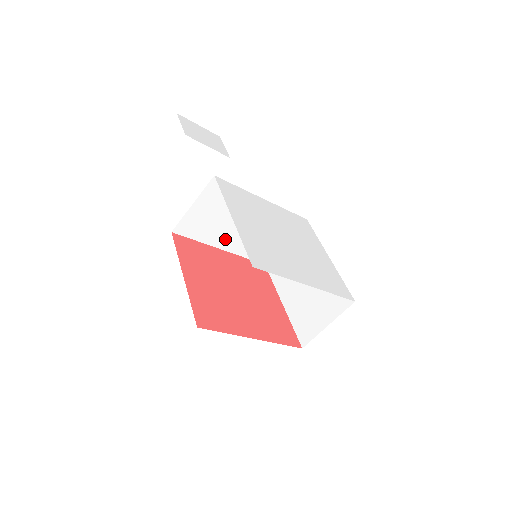
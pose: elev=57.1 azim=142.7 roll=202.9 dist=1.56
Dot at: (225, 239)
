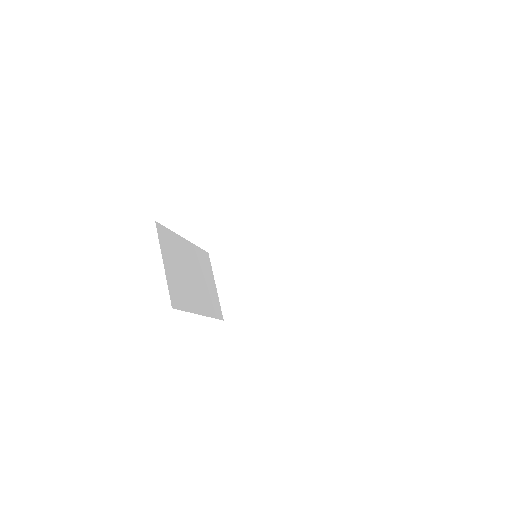
Dot at: (274, 292)
